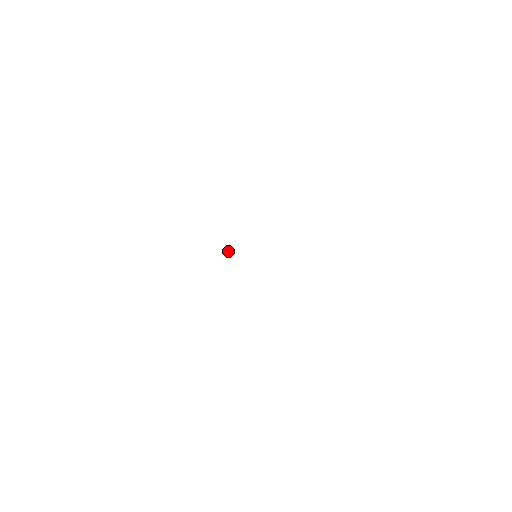
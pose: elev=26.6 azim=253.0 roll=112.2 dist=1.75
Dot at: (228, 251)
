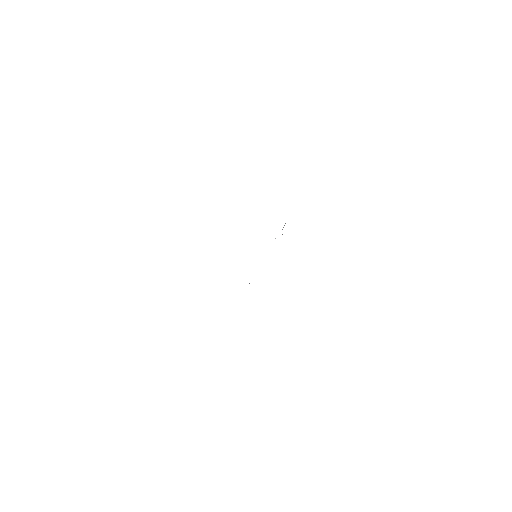
Dot at: occluded
